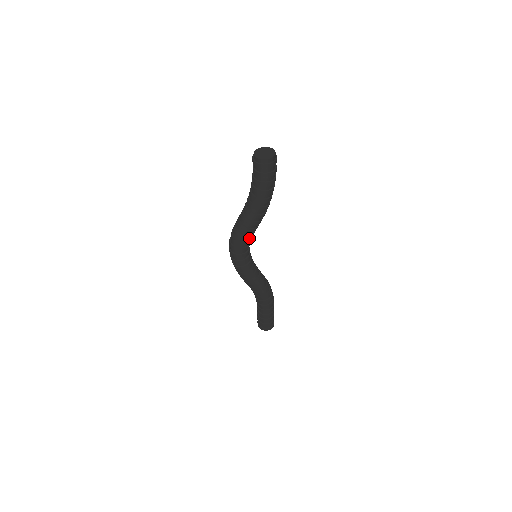
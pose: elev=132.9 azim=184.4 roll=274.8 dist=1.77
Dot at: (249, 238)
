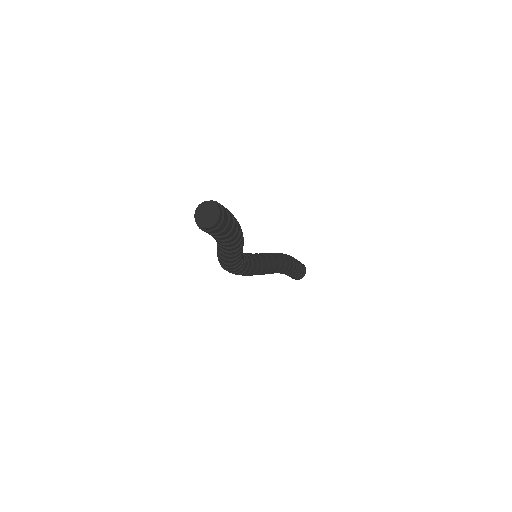
Dot at: occluded
